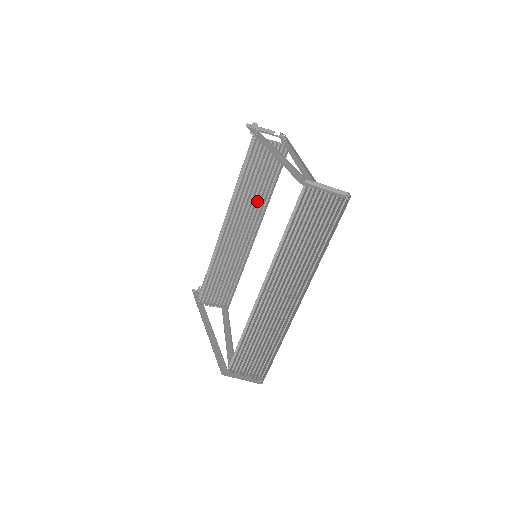
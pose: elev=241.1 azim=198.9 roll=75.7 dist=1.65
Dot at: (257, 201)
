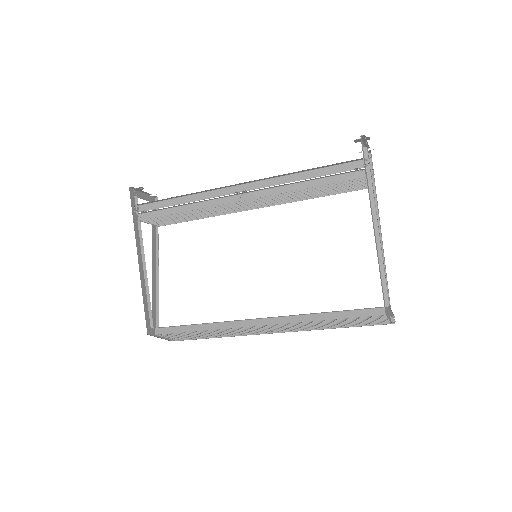
Dot at: occluded
